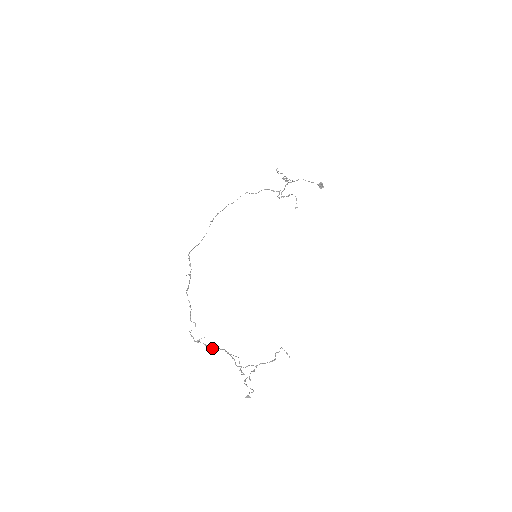
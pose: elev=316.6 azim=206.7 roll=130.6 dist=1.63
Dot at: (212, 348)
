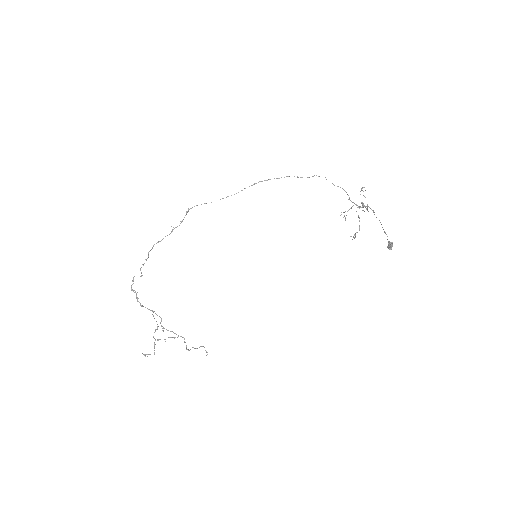
Dot at: (140, 304)
